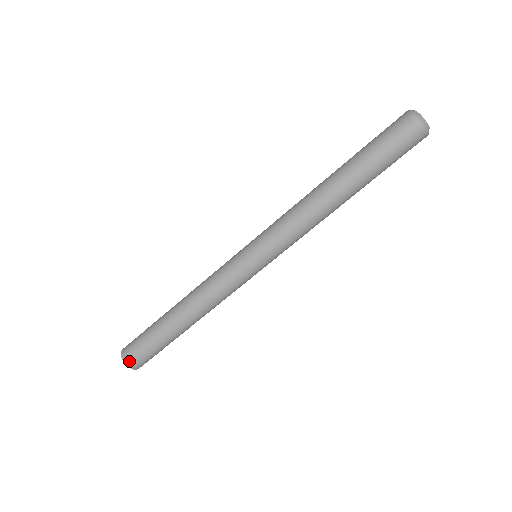
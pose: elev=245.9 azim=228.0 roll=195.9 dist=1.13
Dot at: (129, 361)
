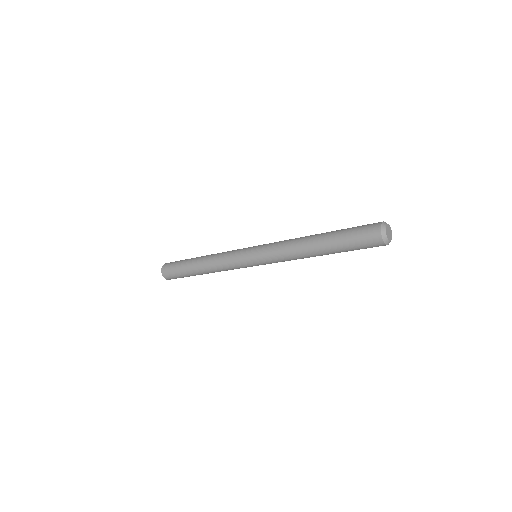
Dot at: occluded
